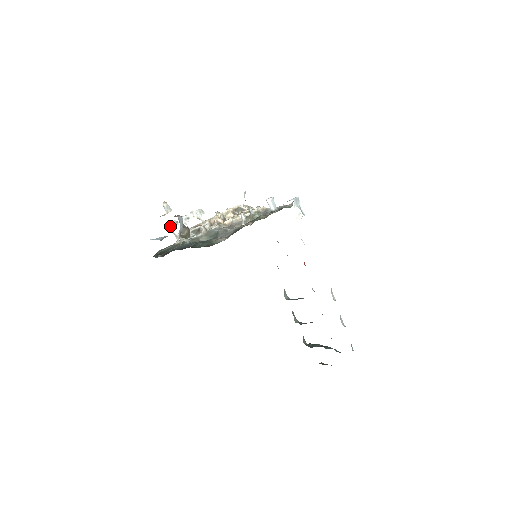
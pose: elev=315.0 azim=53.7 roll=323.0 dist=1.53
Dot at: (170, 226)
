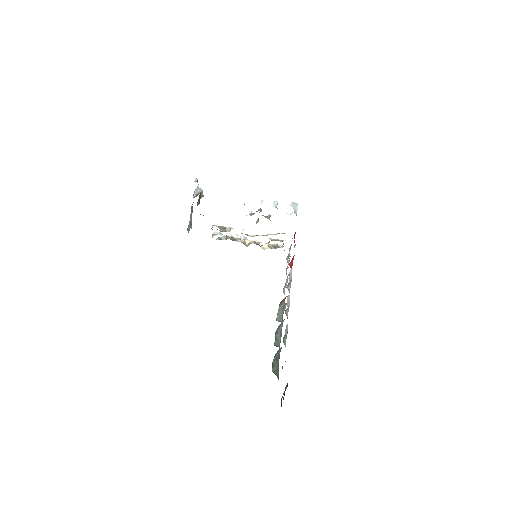
Dot at: (215, 234)
